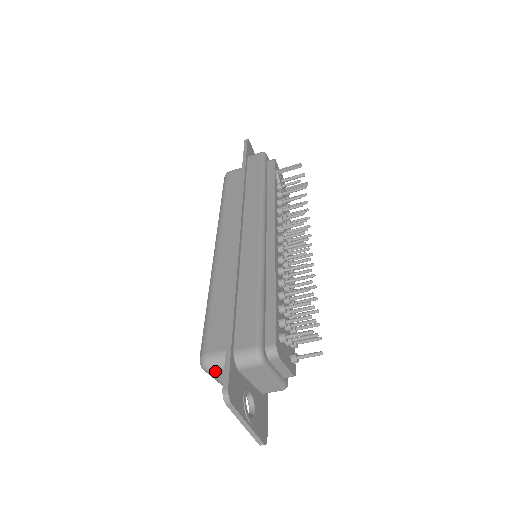
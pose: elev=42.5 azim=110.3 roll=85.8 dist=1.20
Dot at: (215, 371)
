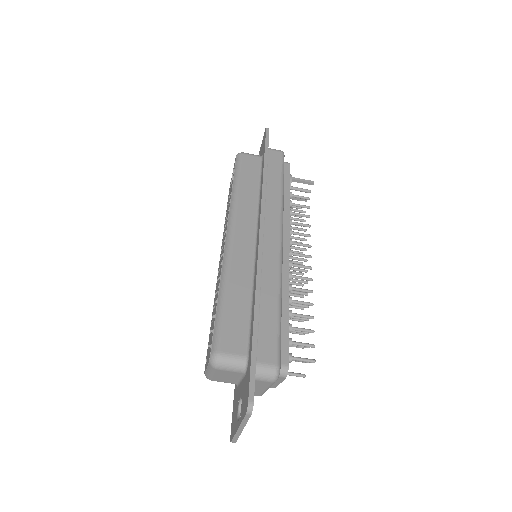
Dot at: (222, 370)
